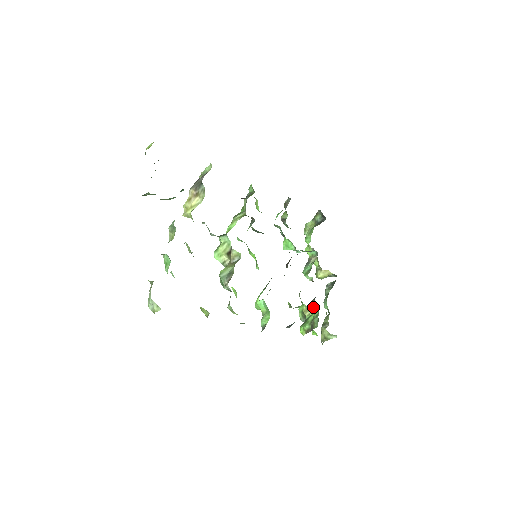
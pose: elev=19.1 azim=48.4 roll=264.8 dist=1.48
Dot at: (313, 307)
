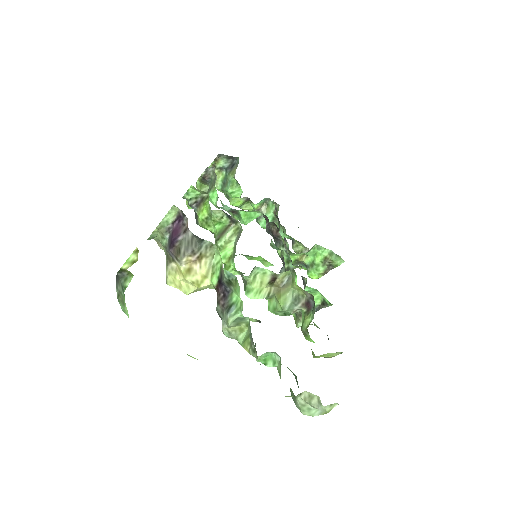
Dot at: (312, 249)
